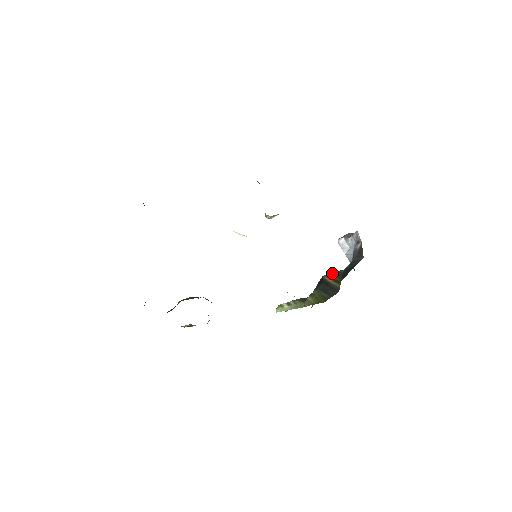
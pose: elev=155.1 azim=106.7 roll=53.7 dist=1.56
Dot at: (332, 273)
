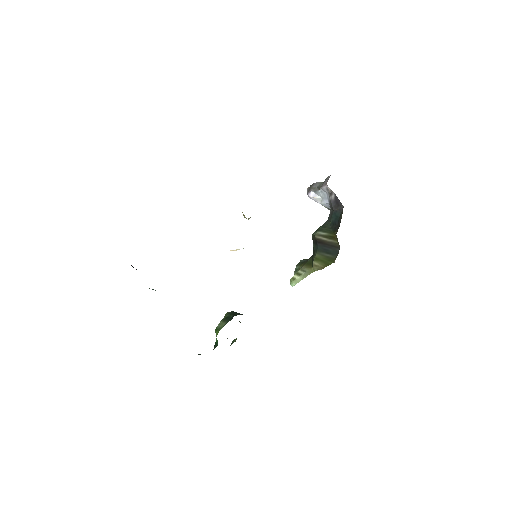
Dot at: (321, 230)
